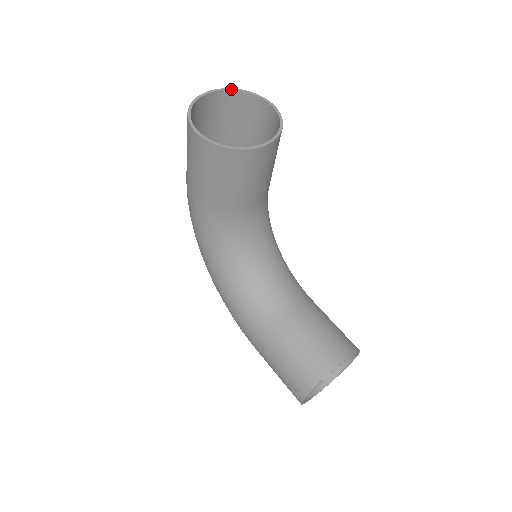
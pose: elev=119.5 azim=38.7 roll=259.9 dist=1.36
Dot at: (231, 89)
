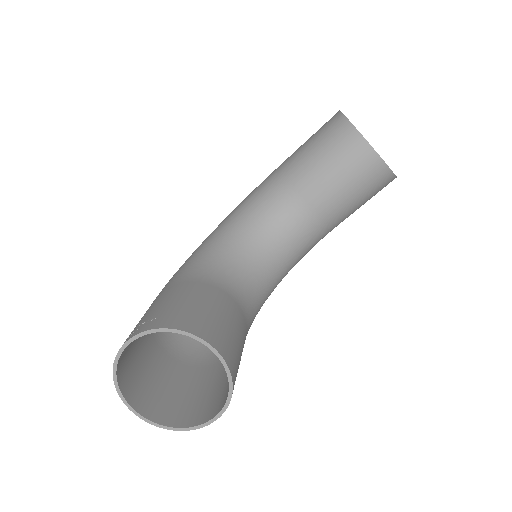
Dot at: occluded
